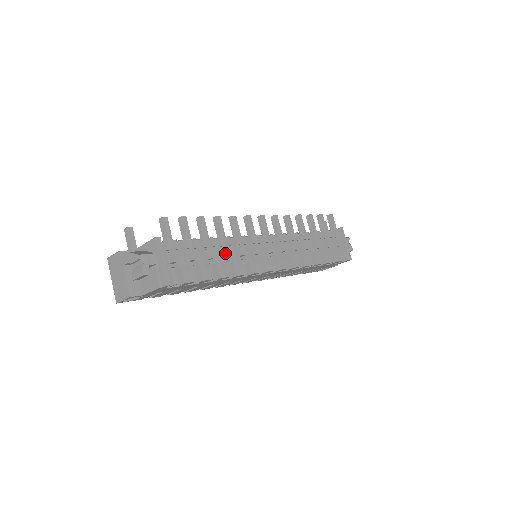
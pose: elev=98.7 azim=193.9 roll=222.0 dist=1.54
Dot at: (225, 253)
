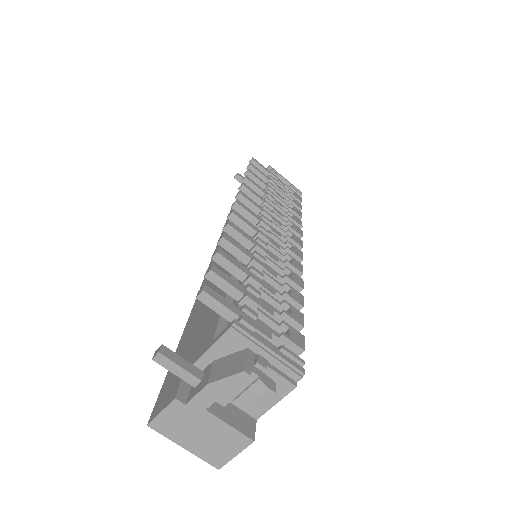
Dot at: (272, 274)
